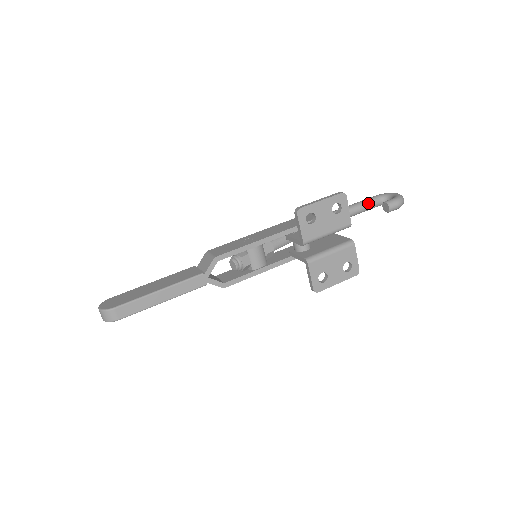
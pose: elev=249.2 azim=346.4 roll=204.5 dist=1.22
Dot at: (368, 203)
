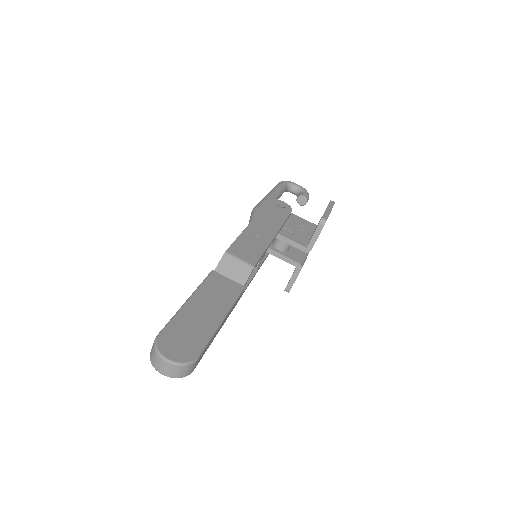
Dot at: (283, 191)
